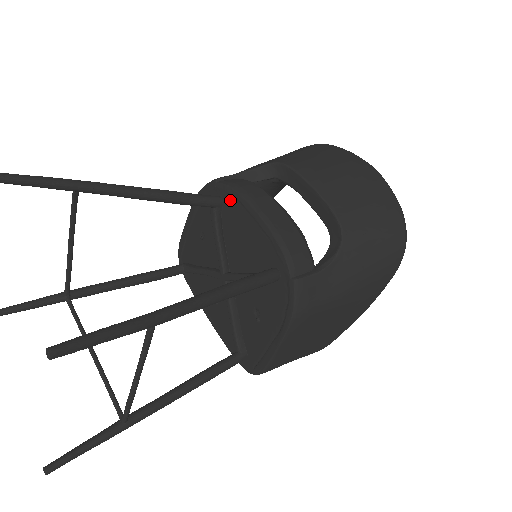
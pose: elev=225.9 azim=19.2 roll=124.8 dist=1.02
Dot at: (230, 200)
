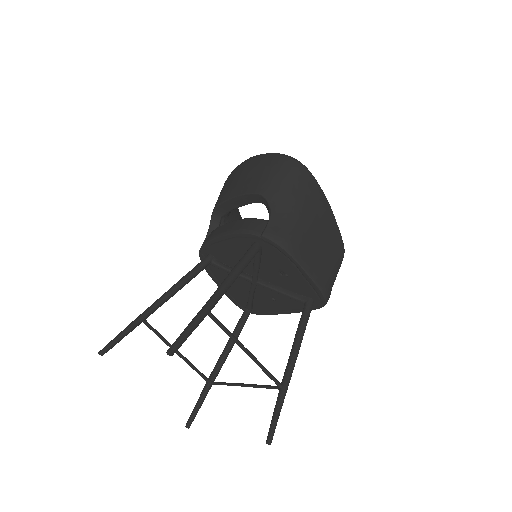
Dot at: (211, 250)
